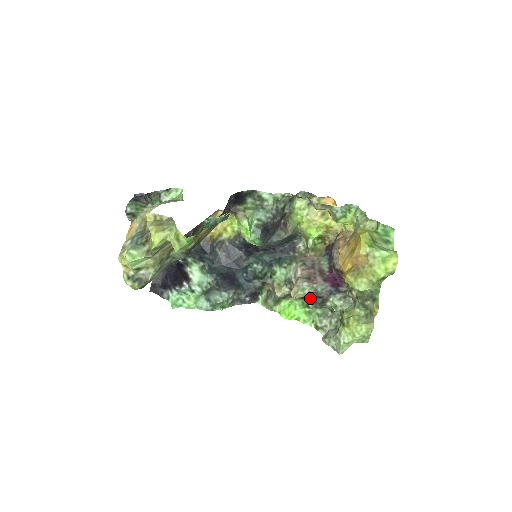
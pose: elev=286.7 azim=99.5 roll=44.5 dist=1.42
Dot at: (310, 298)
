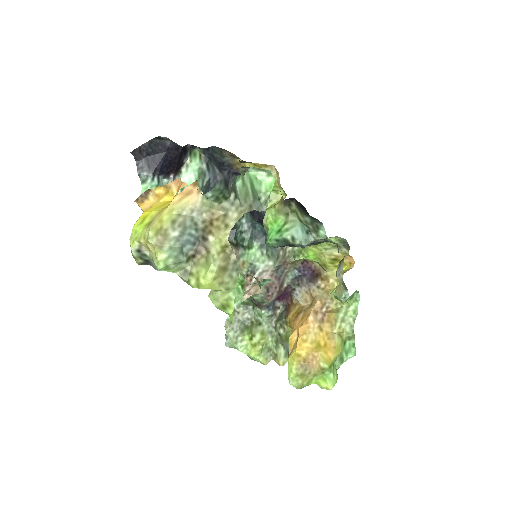
Dot at: occluded
